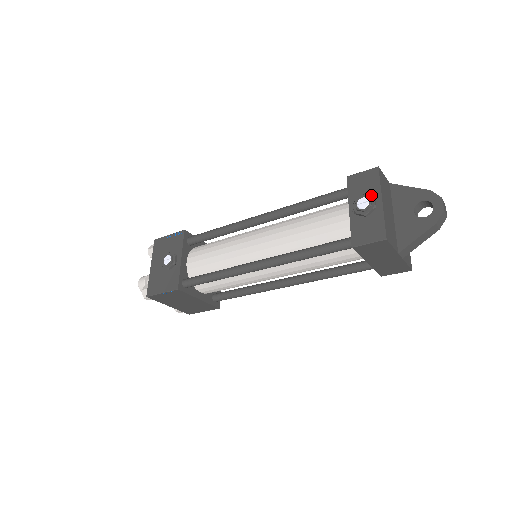
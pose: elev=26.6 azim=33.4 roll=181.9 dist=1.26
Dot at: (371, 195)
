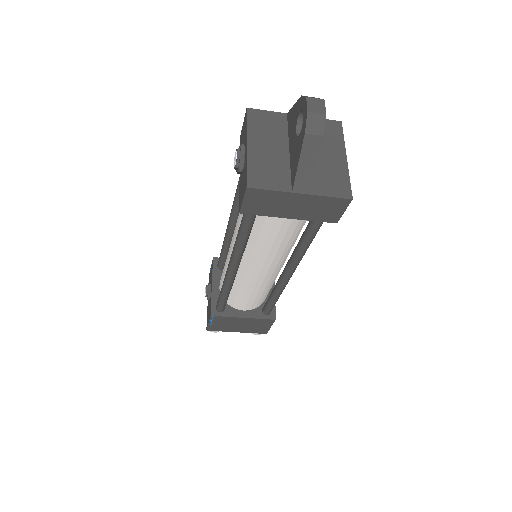
Dot at: occluded
